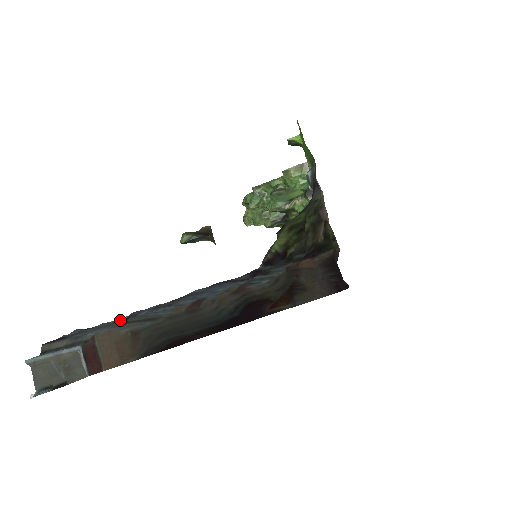
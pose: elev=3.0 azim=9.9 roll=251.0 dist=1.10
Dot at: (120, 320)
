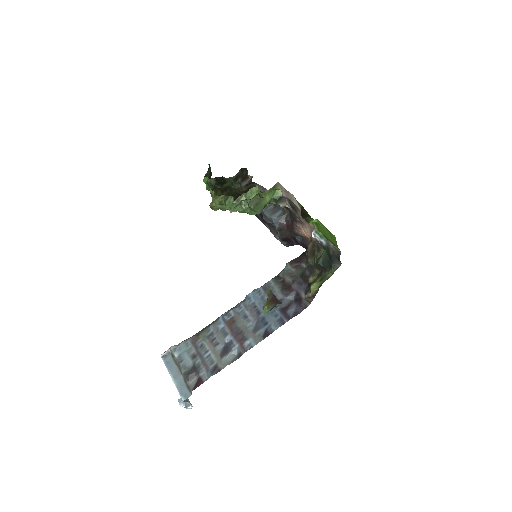
Dot at: occluded
